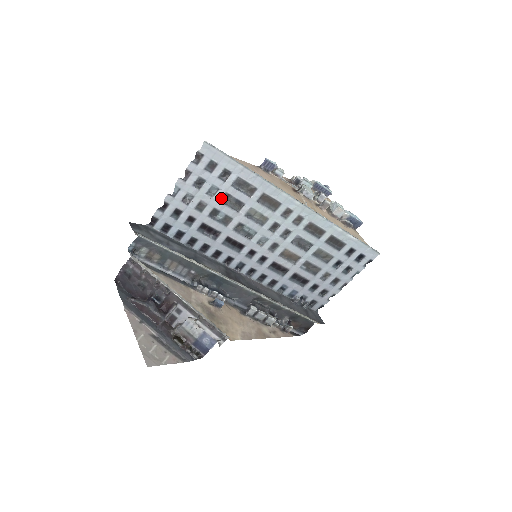
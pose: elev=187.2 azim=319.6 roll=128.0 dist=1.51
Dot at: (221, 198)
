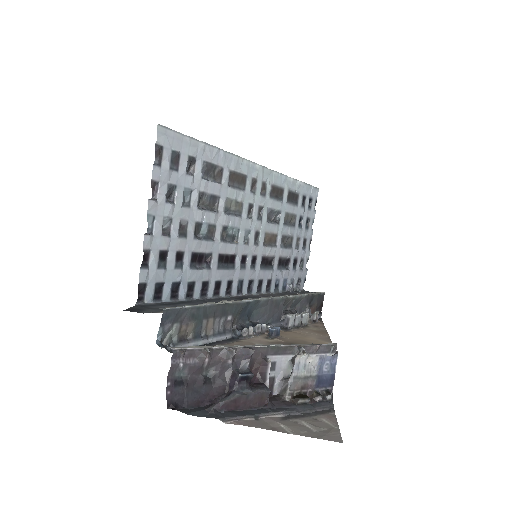
Dot at: (197, 203)
